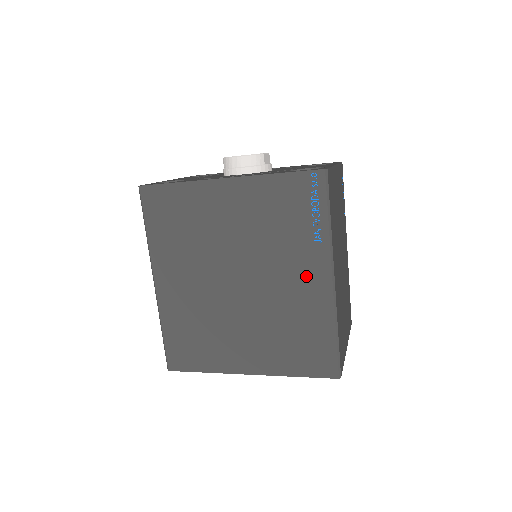
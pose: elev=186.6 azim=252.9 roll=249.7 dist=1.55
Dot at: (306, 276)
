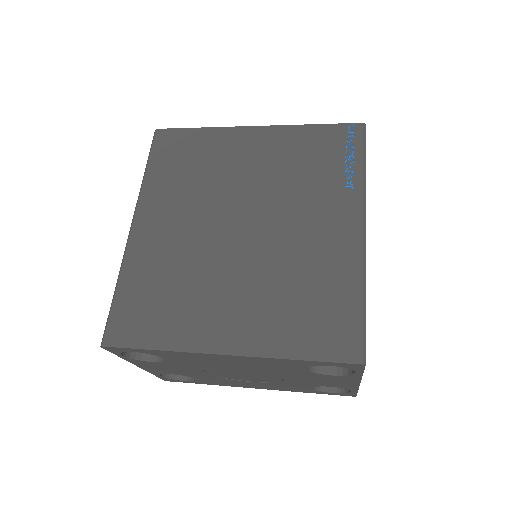
Dot at: (330, 223)
